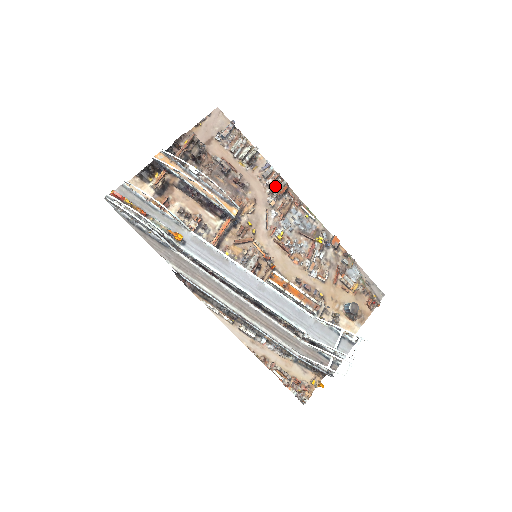
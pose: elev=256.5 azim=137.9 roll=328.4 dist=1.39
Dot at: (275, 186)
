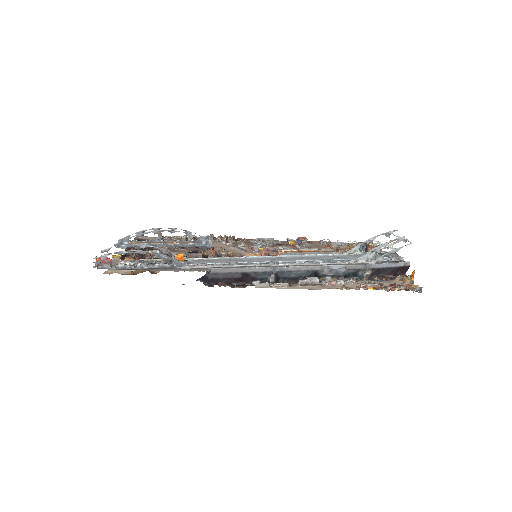
Dot at: (225, 238)
